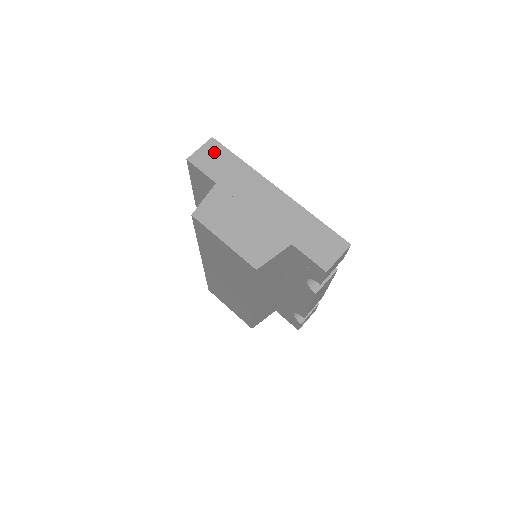
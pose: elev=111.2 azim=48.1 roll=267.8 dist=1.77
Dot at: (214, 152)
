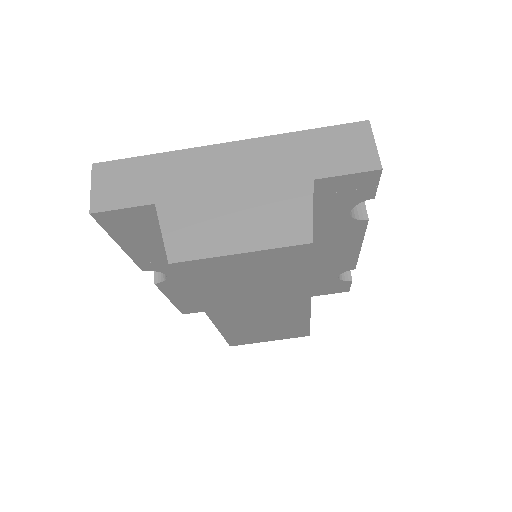
Dot at: (113, 176)
